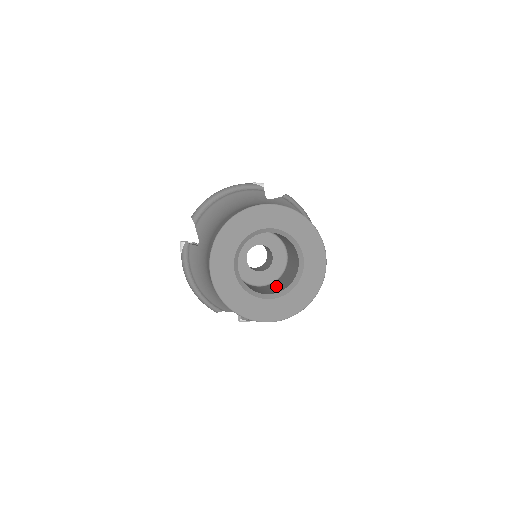
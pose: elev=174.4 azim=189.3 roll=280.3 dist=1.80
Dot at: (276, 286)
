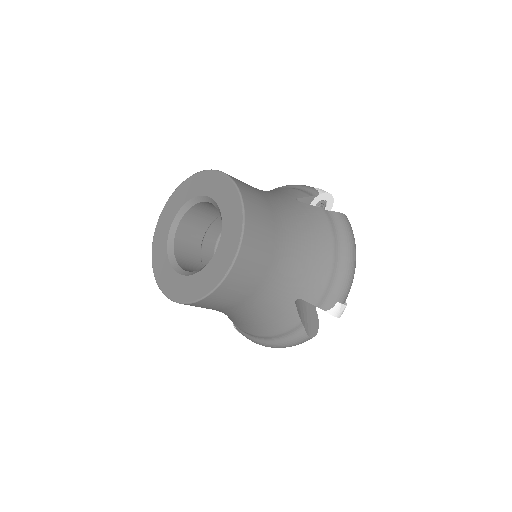
Dot at: occluded
